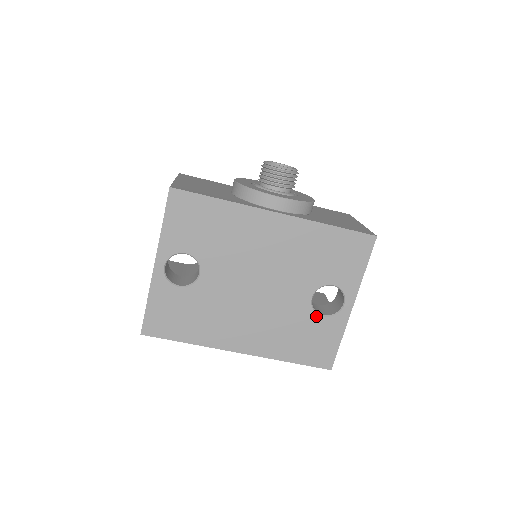
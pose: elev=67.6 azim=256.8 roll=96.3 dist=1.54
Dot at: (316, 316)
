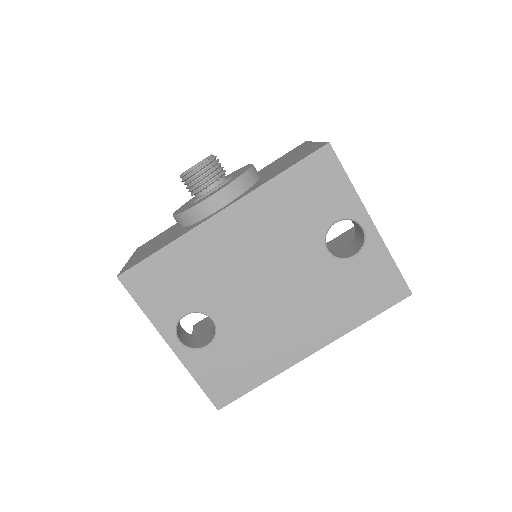
Dot at: (348, 262)
